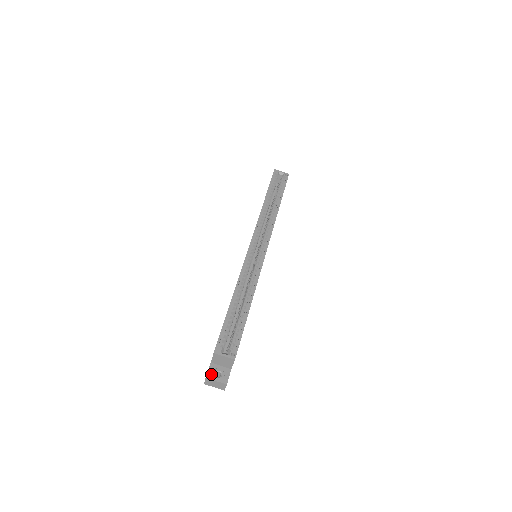
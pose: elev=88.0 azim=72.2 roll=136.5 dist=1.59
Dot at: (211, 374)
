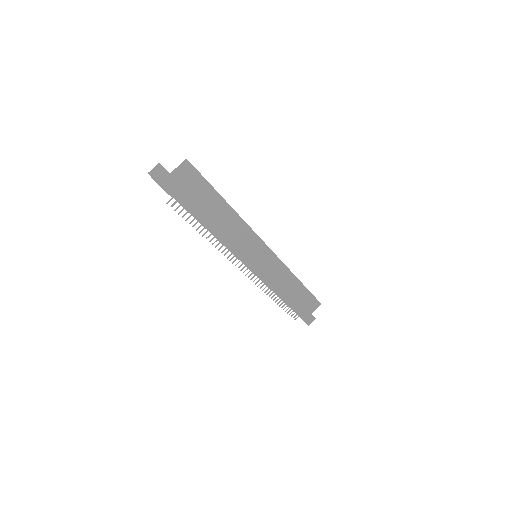
Dot at: occluded
